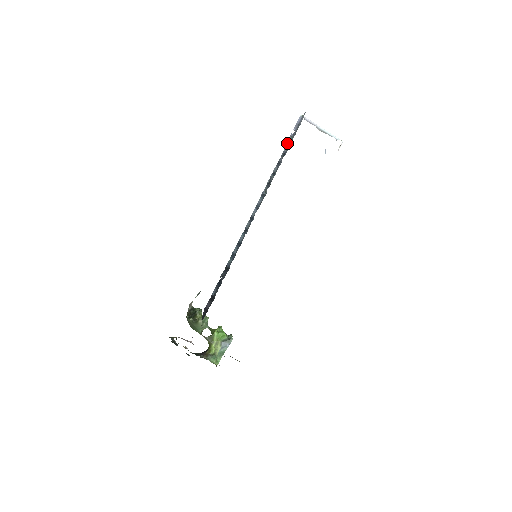
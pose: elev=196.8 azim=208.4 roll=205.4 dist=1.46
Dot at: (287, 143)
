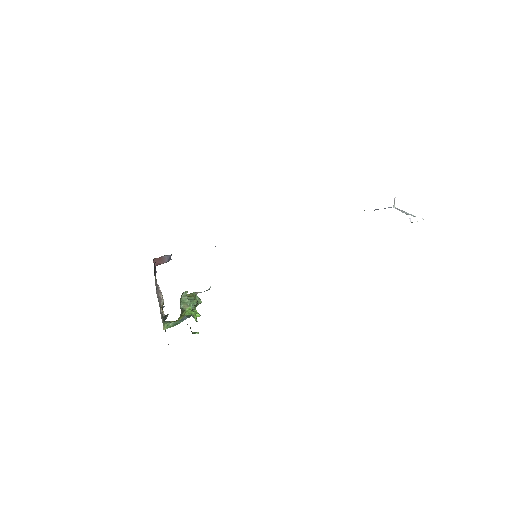
Dot at: occluded
